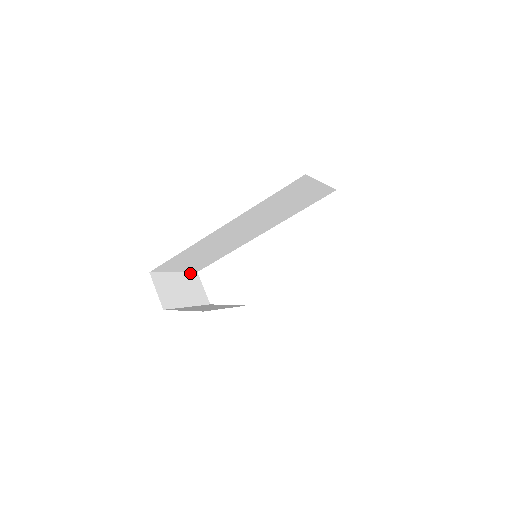
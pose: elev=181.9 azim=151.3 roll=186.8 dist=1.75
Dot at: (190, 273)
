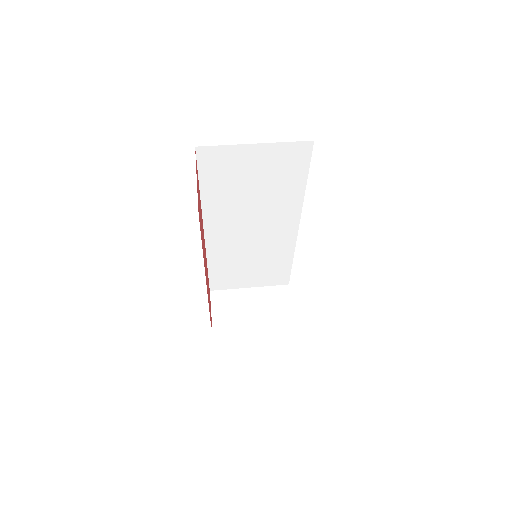
Dot at: (275, 287)
